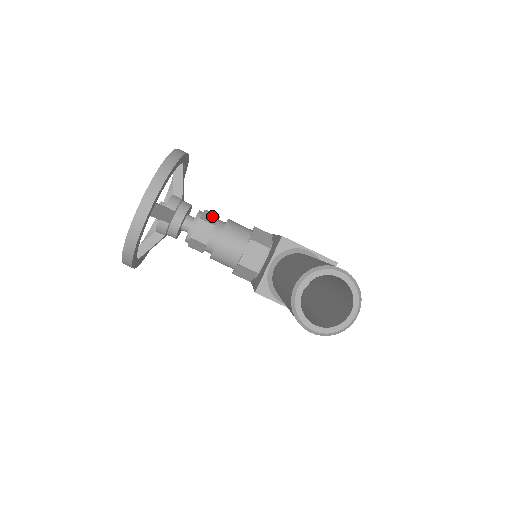
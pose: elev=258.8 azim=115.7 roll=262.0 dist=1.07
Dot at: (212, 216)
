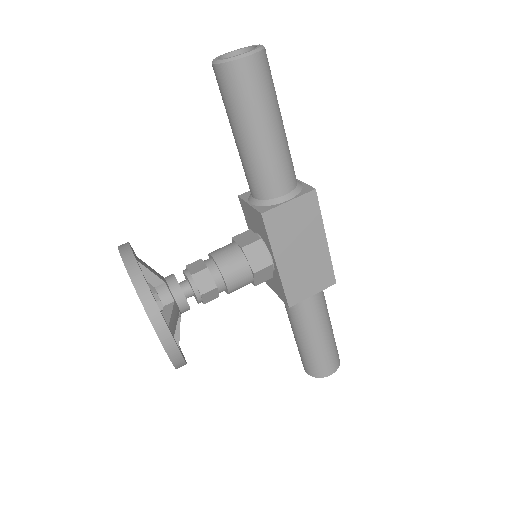
Dot at: occluded
